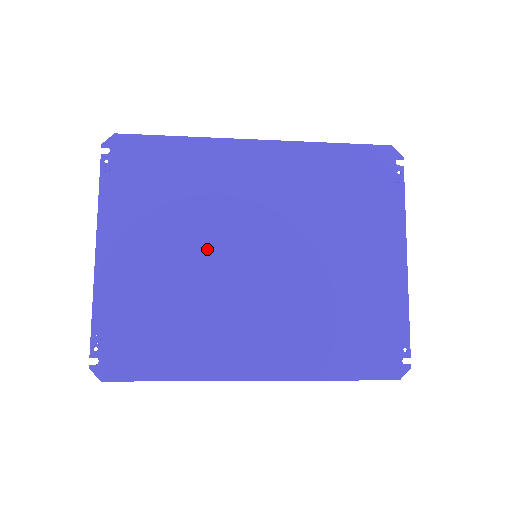
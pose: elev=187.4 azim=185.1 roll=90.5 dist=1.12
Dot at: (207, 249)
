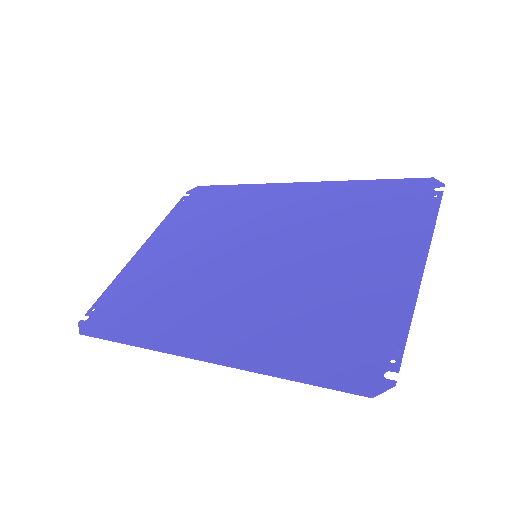
Dot at: (218, 249)
